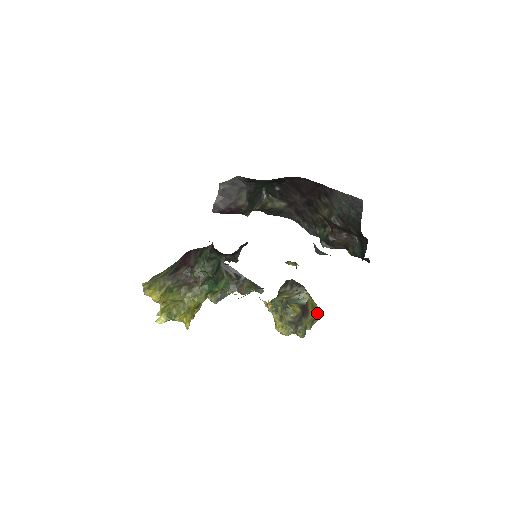
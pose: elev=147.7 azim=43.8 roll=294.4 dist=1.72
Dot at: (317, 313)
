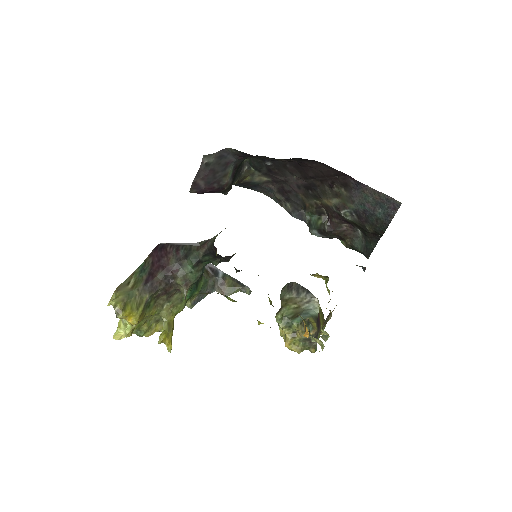
Dot at: (324, 321)
